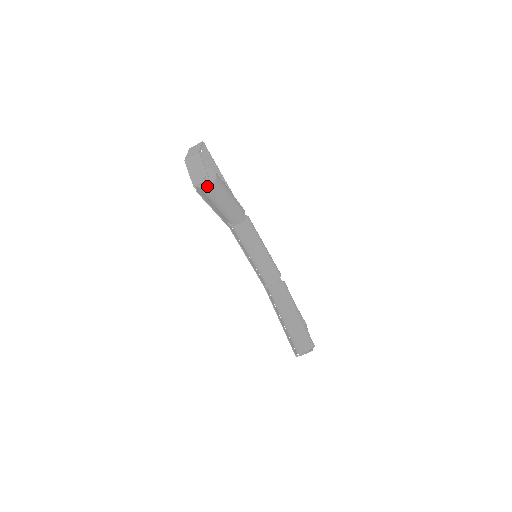
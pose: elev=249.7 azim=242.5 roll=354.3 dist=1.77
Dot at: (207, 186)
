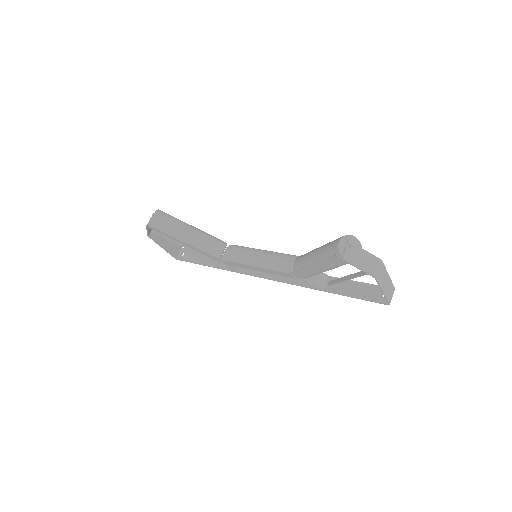
Dot at: (153, 216)
